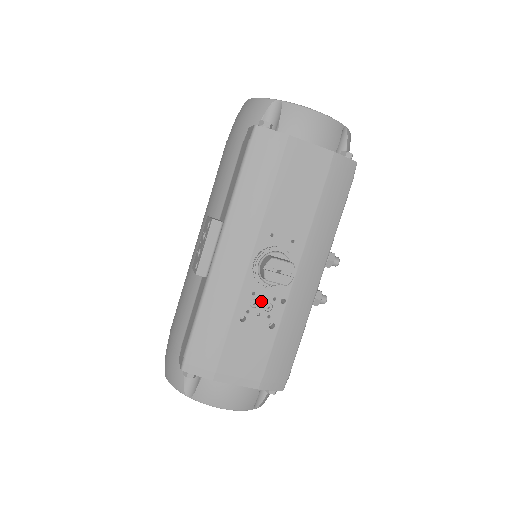
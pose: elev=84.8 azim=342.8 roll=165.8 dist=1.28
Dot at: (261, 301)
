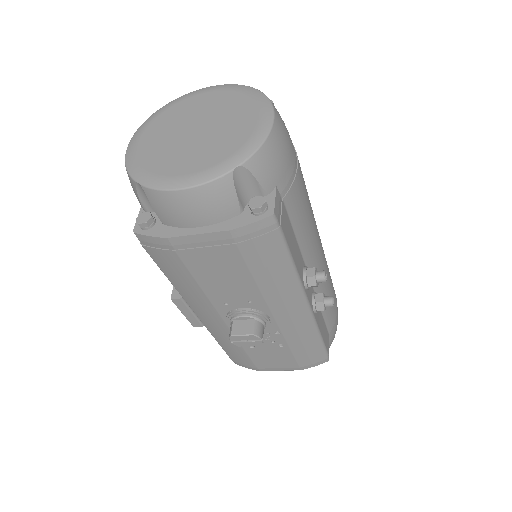
Dot at: occluded
